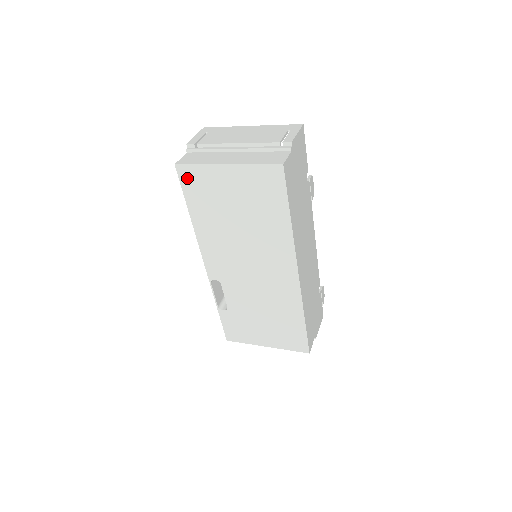
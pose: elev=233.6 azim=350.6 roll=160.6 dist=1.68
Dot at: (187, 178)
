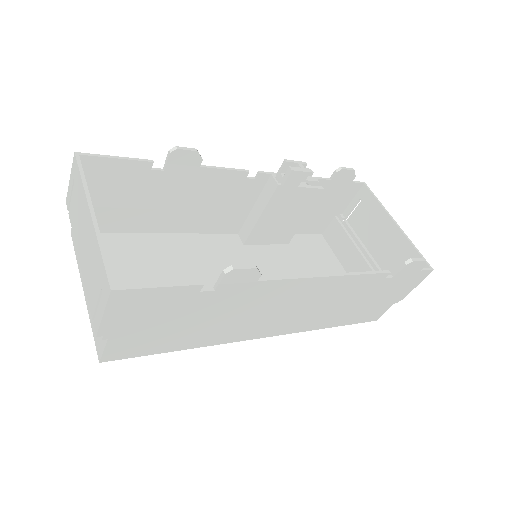
Dot at: occluded
